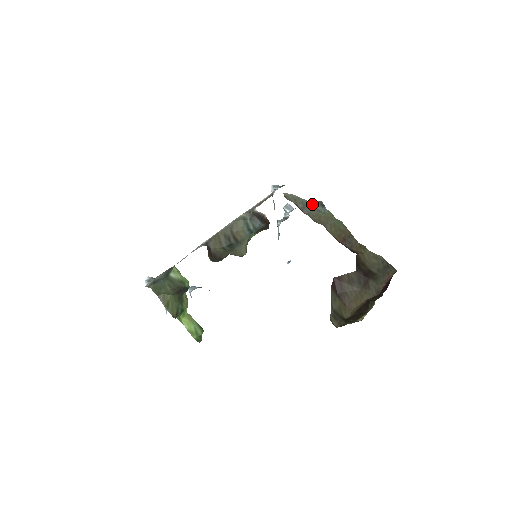
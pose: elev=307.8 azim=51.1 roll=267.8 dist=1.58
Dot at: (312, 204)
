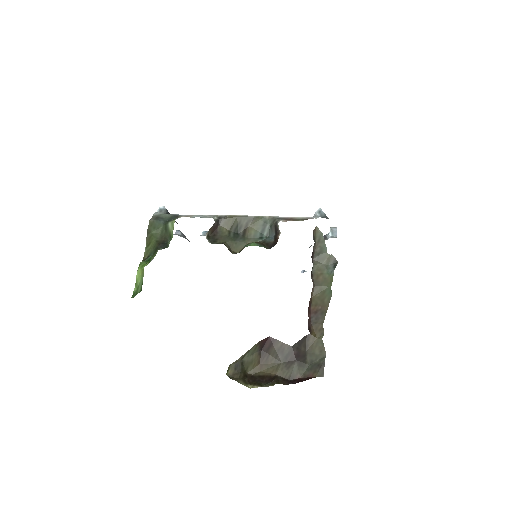
Dot at: (328, 257)
